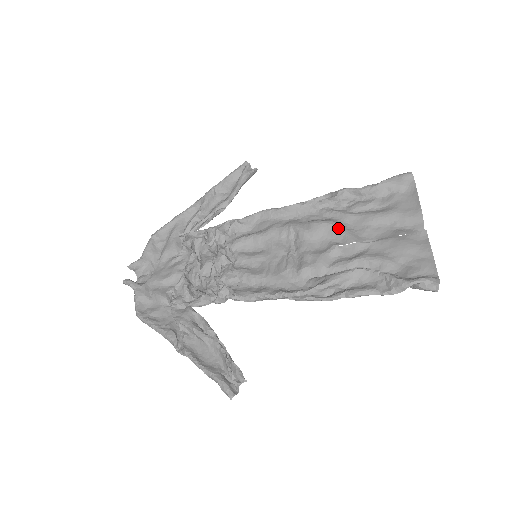
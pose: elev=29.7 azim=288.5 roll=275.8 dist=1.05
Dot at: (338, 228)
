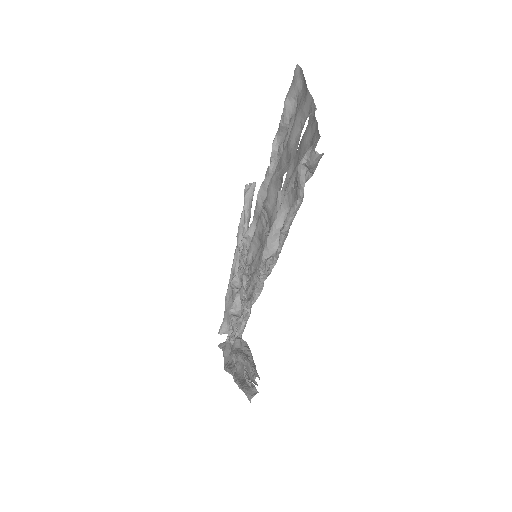
Dot at: (276, 176)
